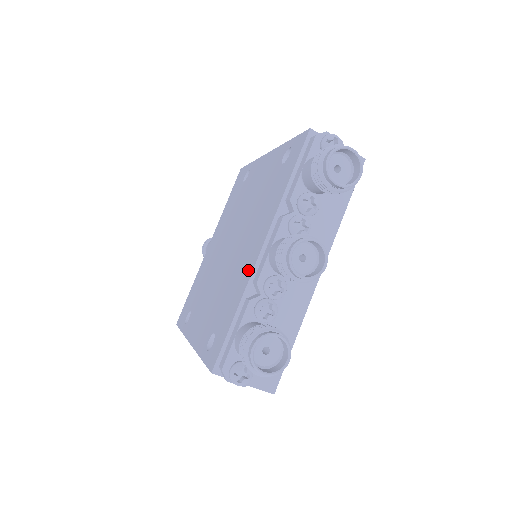
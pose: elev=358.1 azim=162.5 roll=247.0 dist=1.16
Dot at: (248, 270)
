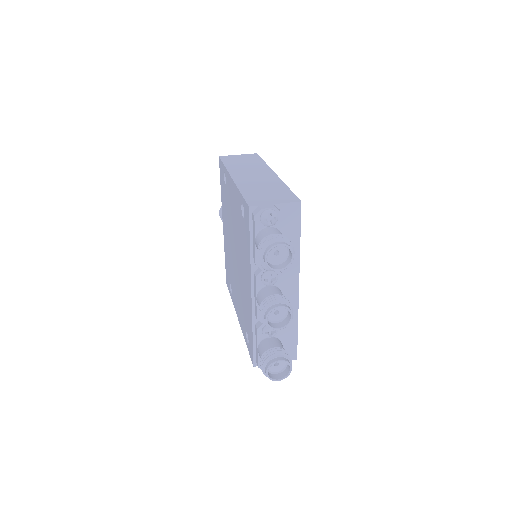
Dot at: (249, 304)
